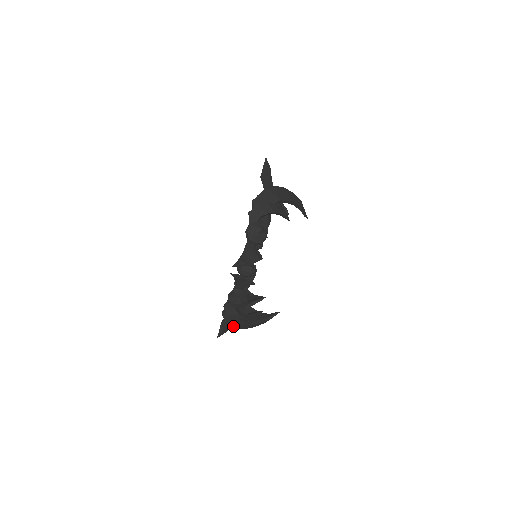
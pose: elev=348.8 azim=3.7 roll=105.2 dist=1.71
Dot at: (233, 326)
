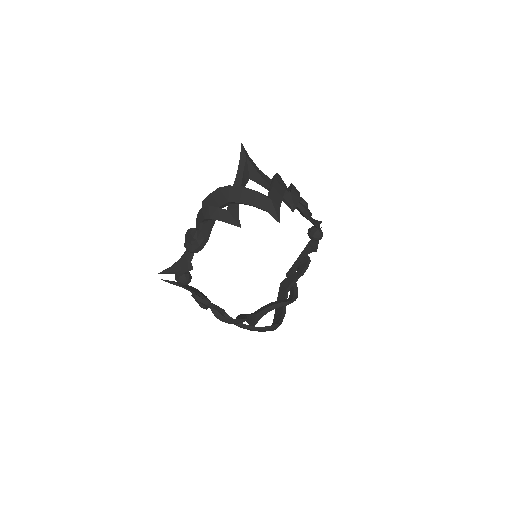
Dot at: occluded
